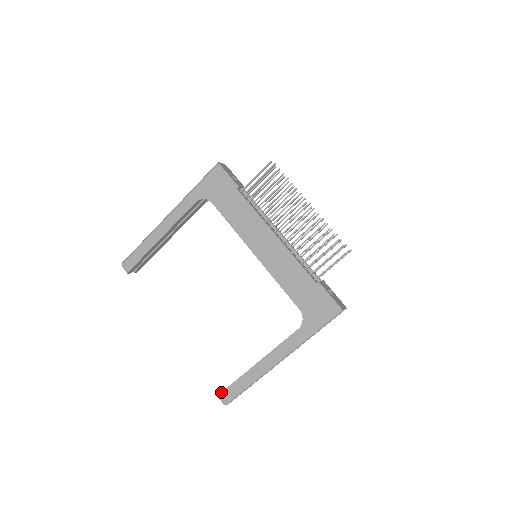
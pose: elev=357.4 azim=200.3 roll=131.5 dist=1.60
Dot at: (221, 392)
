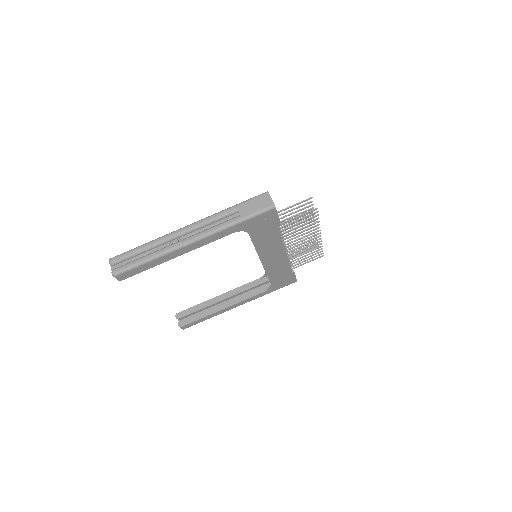
Dot at: (184, 326)
